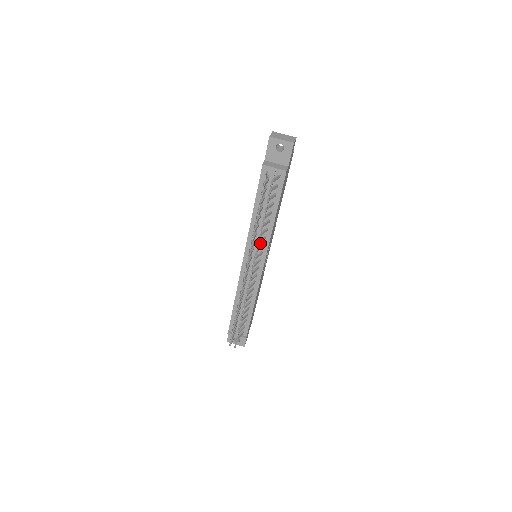
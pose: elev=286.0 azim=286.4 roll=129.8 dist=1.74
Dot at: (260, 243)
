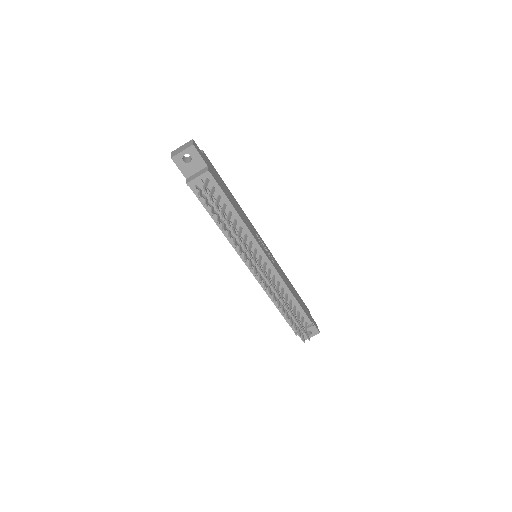
Dot at: (247, 243)
